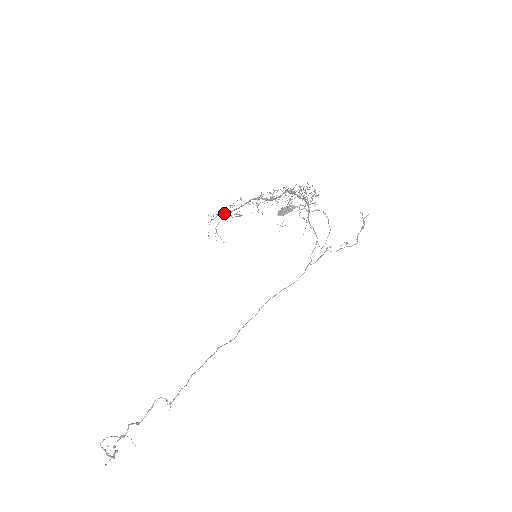
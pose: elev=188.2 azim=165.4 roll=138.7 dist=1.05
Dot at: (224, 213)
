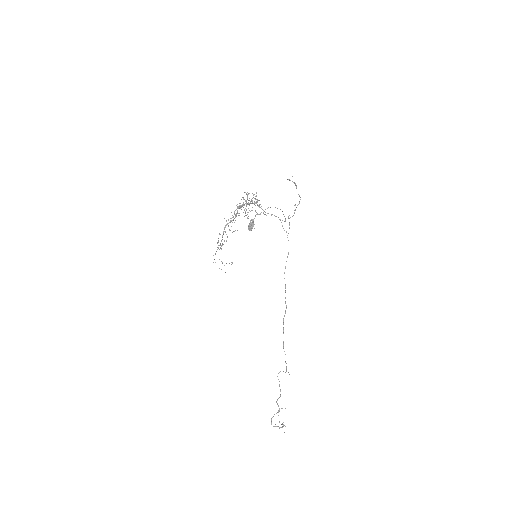
Dot at: (217, 249)
